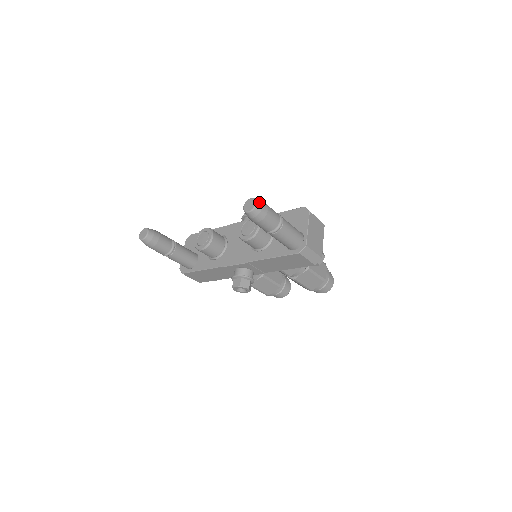
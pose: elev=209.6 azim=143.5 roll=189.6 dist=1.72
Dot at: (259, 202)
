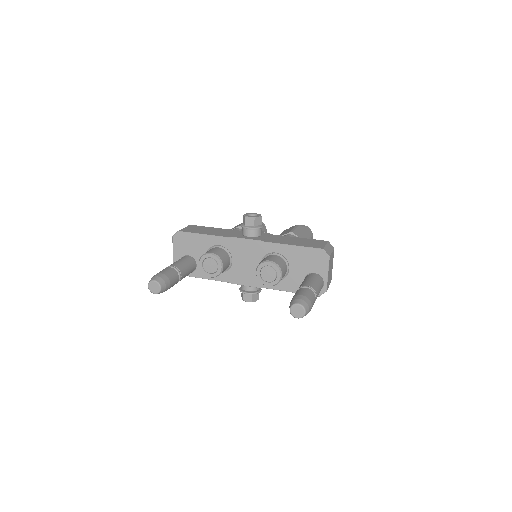
Dot at: (307, 308)
